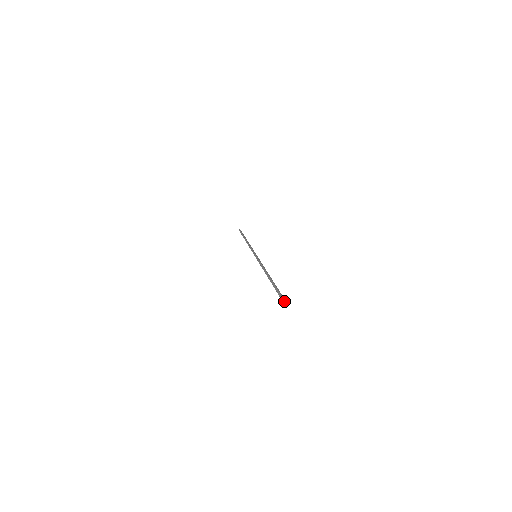
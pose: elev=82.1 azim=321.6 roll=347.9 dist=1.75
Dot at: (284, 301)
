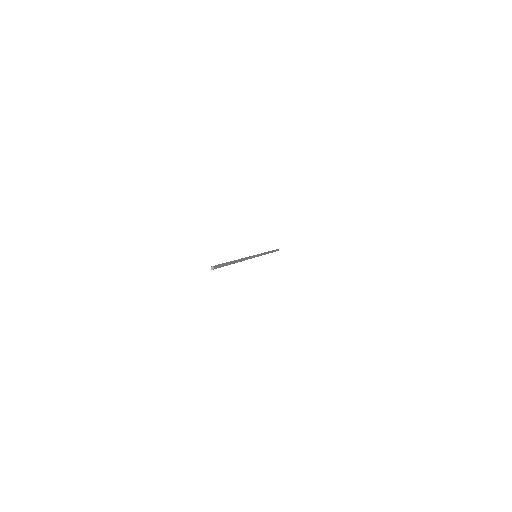
Dot at: (212, 267)
